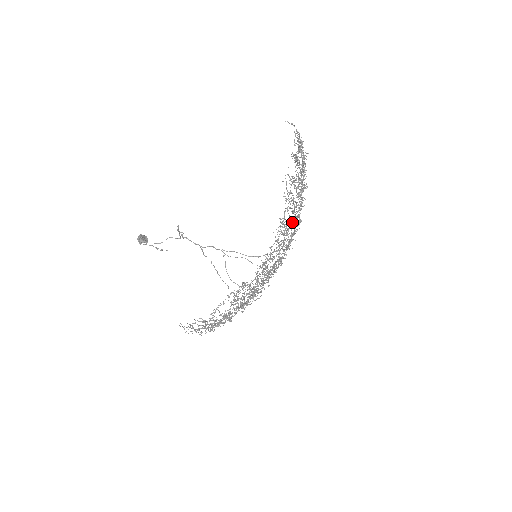
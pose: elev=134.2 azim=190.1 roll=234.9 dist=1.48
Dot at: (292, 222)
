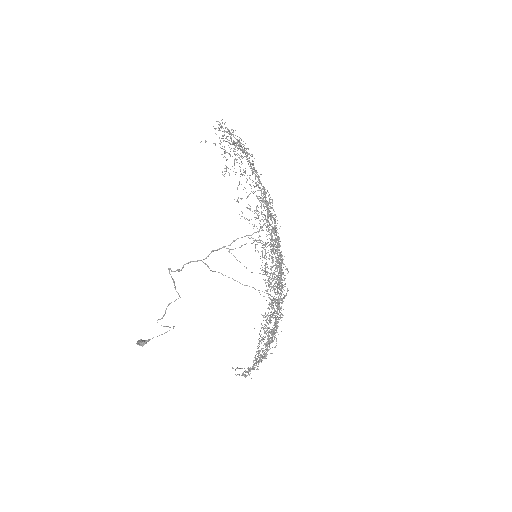
Dot at: (263, 188)
